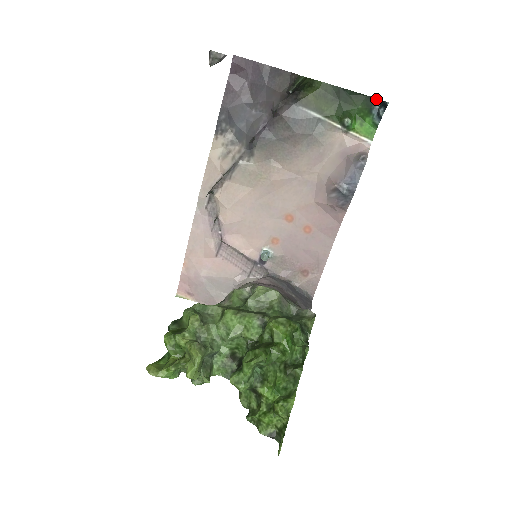
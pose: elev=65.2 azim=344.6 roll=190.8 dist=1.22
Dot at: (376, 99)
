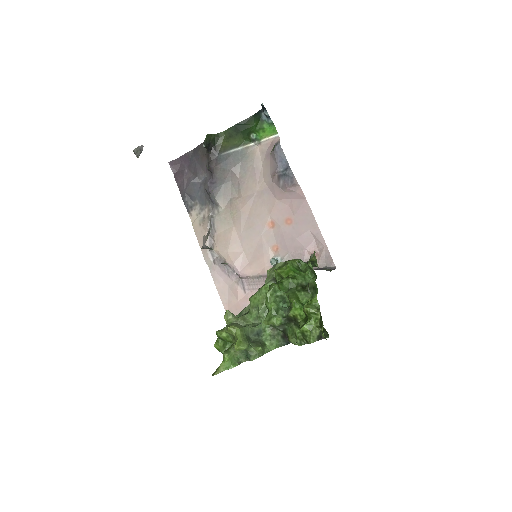
Dot at: (259, 111)
